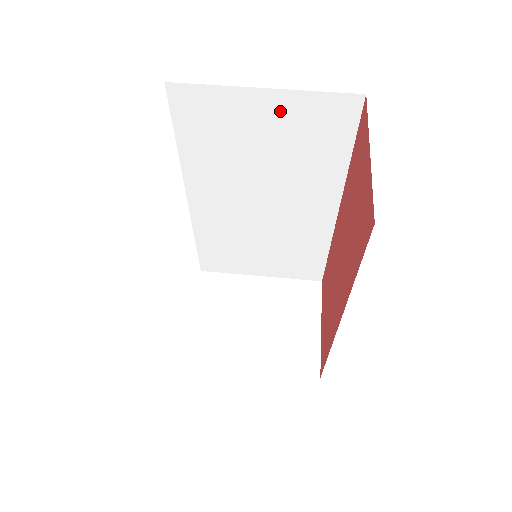
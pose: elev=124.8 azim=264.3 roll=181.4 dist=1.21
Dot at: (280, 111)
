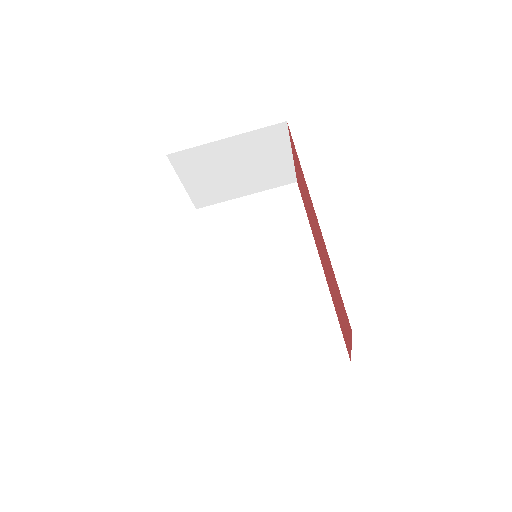
Dot at: occluded
